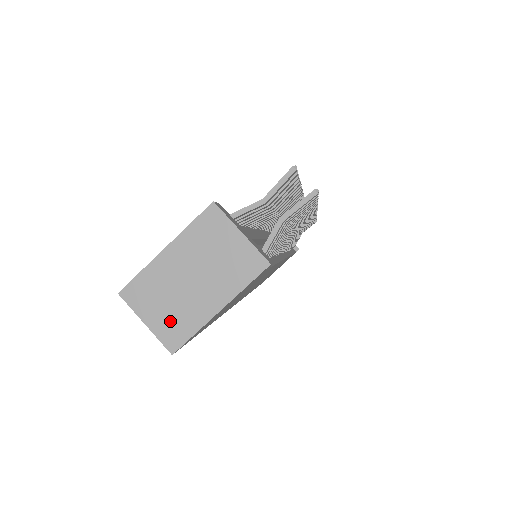
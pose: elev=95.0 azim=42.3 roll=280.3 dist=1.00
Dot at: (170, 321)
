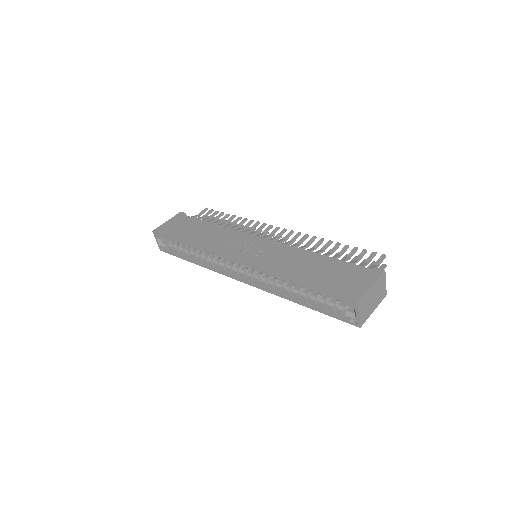
Dot at: (364, 315)
